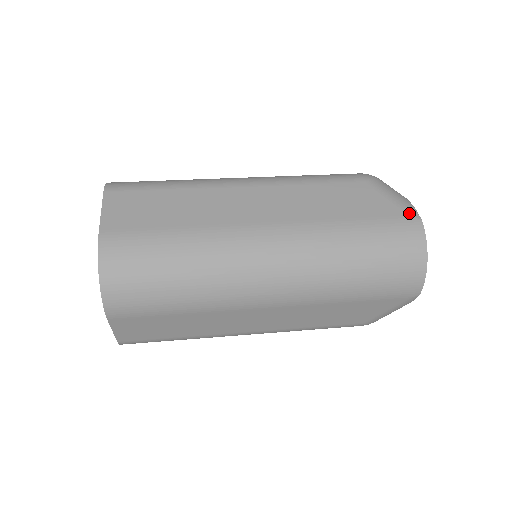
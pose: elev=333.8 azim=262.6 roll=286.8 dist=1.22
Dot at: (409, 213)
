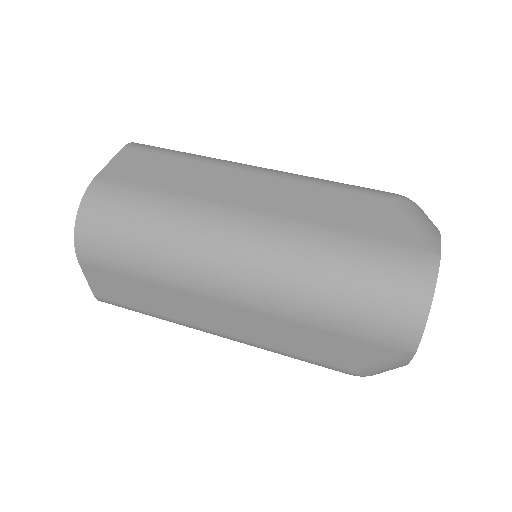
Dot at: (428, 245)
